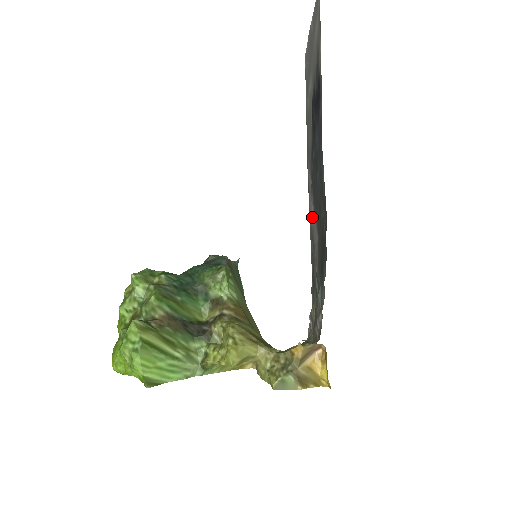
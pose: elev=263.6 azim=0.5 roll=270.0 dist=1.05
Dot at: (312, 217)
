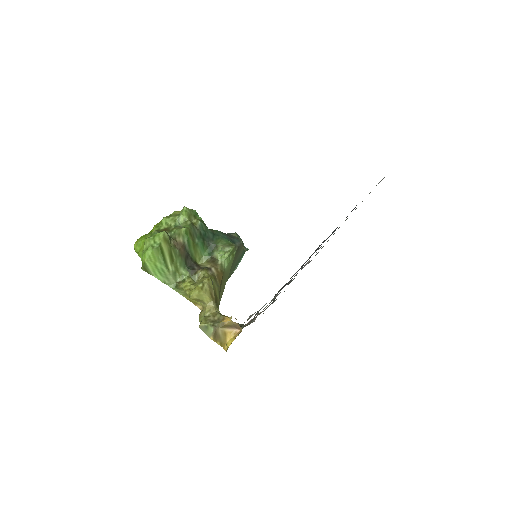
Dot at: (307, 263)
